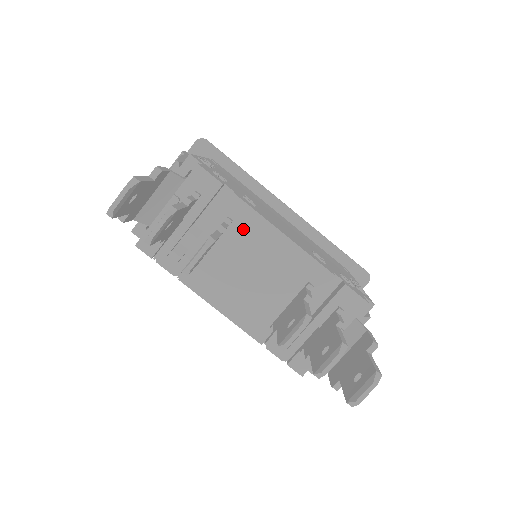
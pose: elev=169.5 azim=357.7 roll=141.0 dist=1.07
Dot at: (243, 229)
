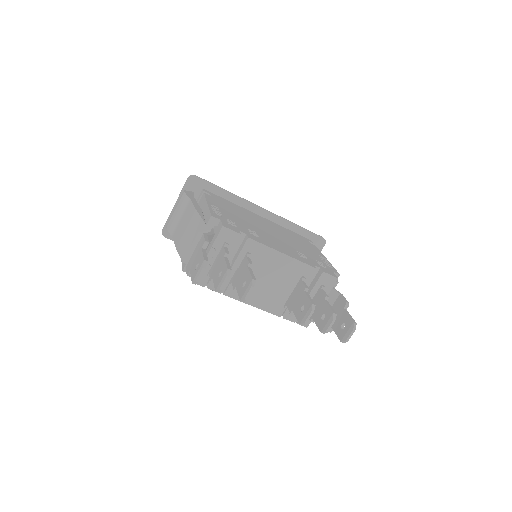
Dot at: (258, 257)
